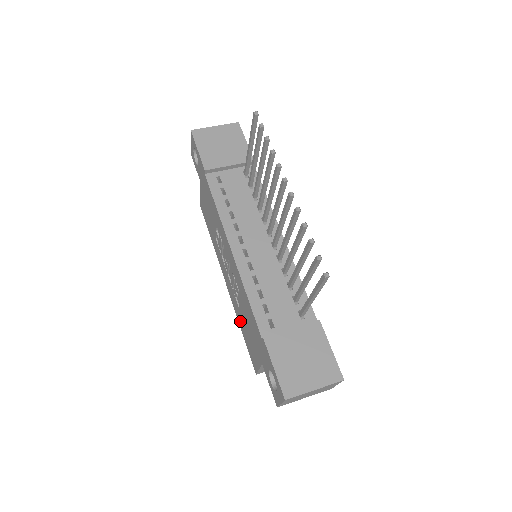
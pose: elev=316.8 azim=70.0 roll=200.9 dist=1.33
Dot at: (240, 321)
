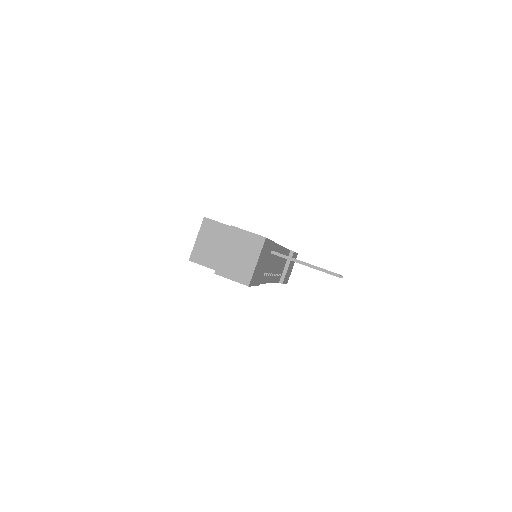
Dot at: occluded
